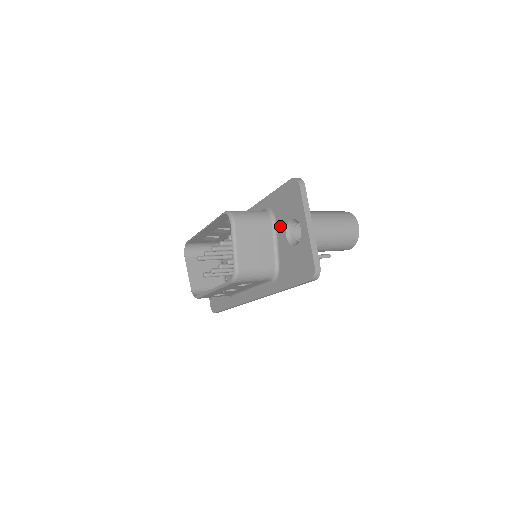
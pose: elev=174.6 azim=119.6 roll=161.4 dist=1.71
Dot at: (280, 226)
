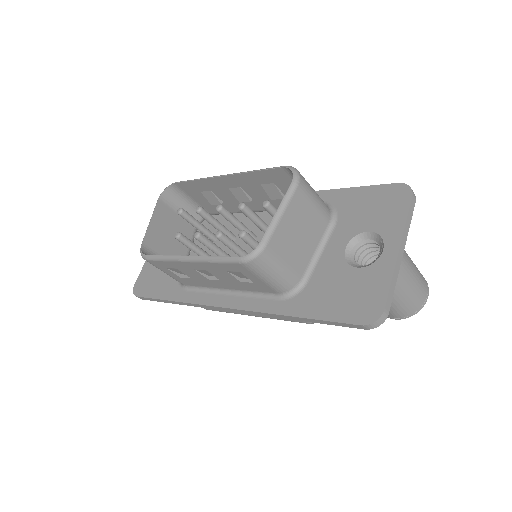
Dot at: (341, 233)
